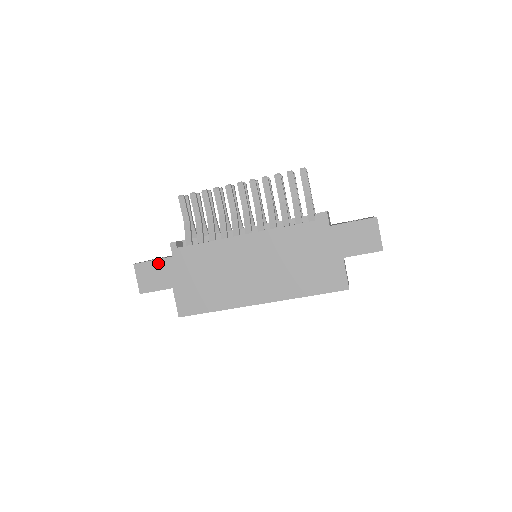
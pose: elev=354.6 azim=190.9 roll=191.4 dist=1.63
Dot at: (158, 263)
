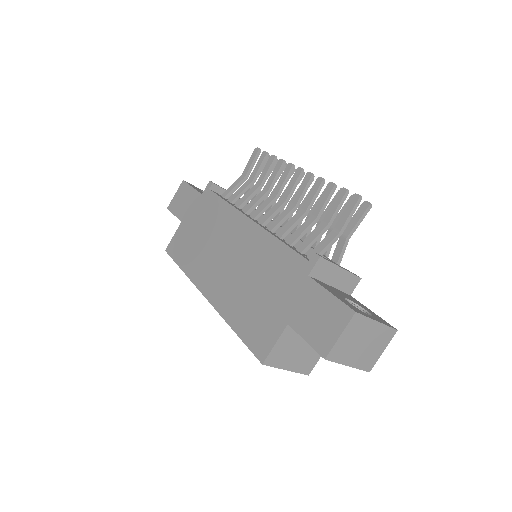
Dot at: (192, 192)
